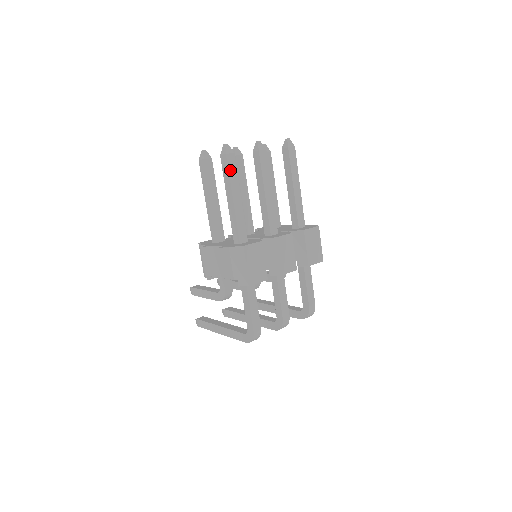
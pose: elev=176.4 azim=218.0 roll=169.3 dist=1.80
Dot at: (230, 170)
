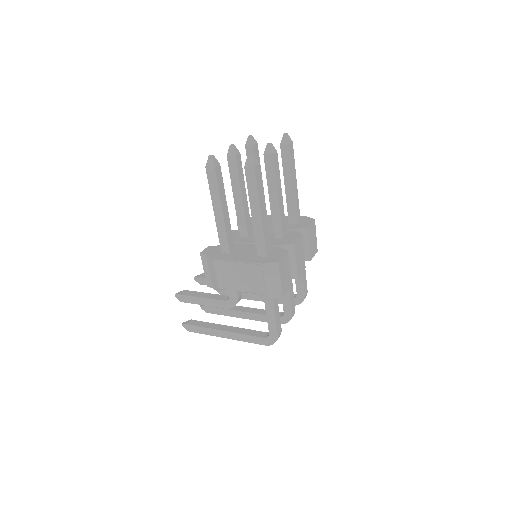
Dot at: (258, 183)
